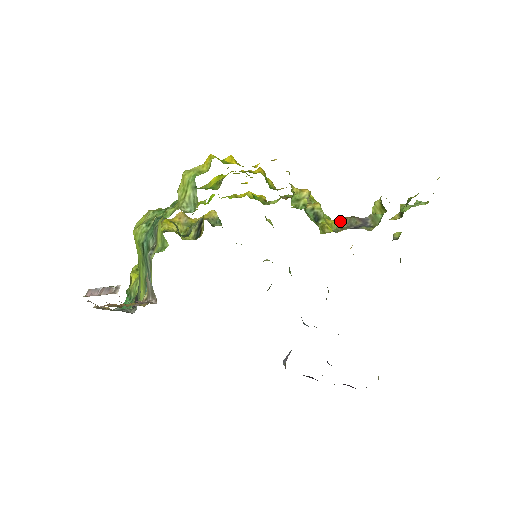
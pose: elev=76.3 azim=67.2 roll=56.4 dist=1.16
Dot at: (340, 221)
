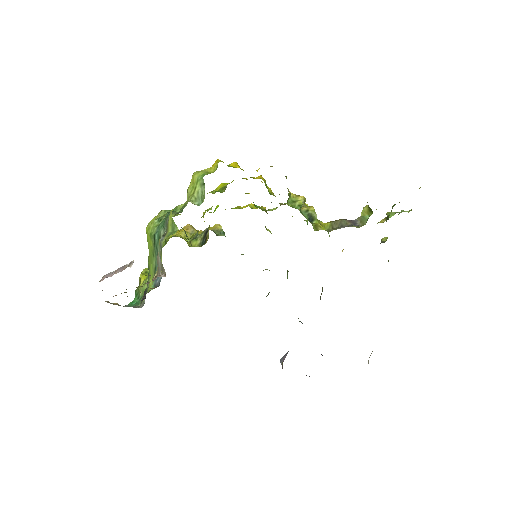
Dot at: (332, 222)
